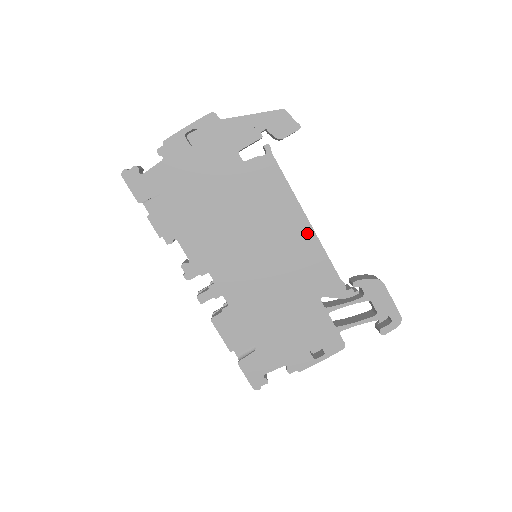
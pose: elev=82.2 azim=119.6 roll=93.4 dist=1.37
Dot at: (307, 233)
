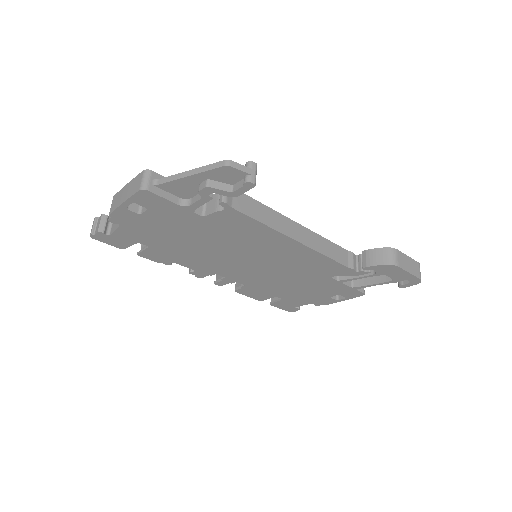
Dot at: (300, 249)
